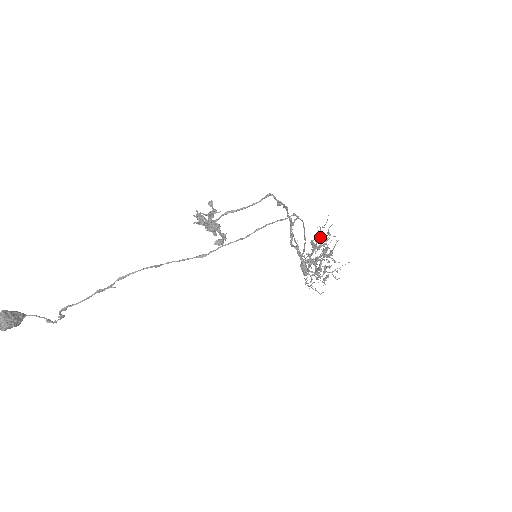
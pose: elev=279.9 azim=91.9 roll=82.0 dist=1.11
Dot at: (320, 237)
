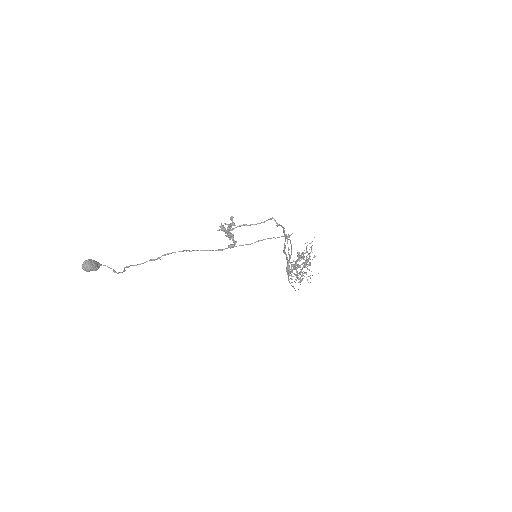
Dot at: occluded
